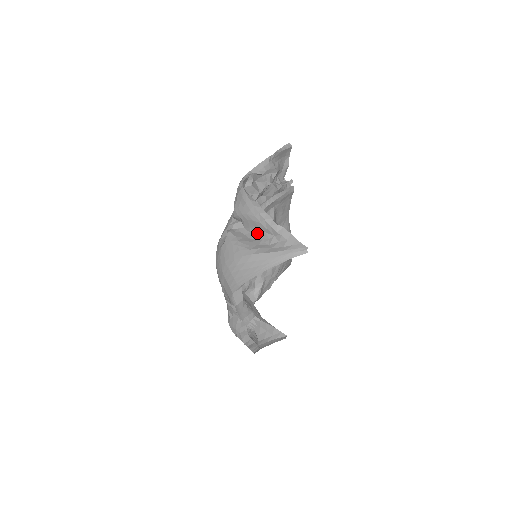
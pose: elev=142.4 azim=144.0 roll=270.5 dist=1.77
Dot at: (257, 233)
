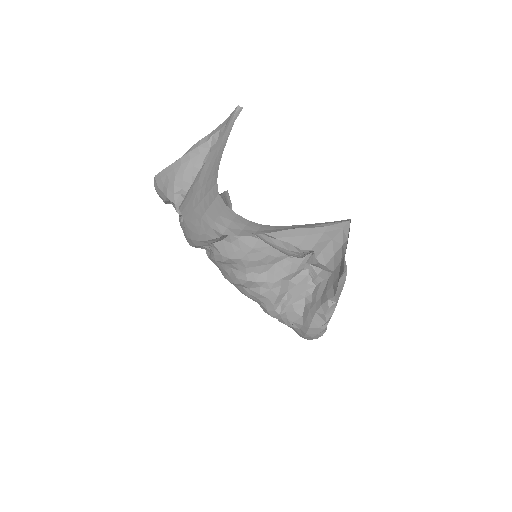
Dot at: occluded
